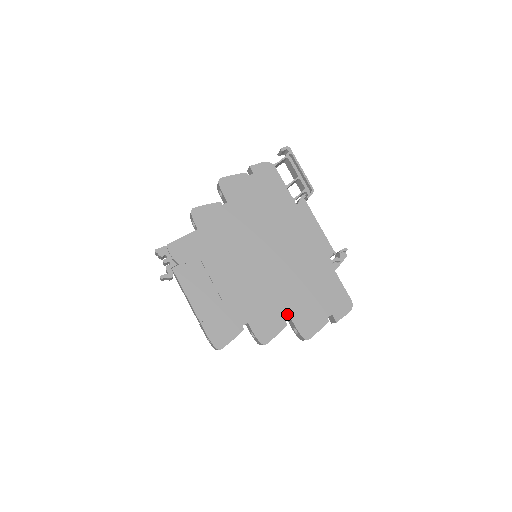
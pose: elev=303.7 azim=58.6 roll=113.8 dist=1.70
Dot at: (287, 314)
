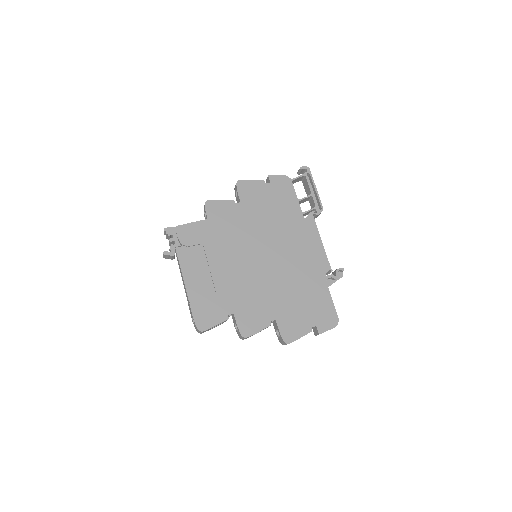
Dot at: (273, 315)
